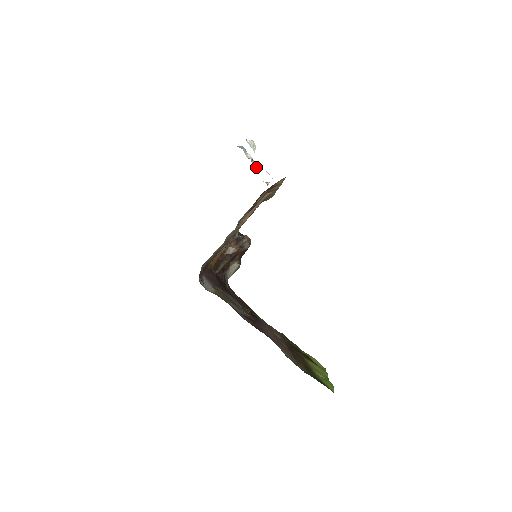
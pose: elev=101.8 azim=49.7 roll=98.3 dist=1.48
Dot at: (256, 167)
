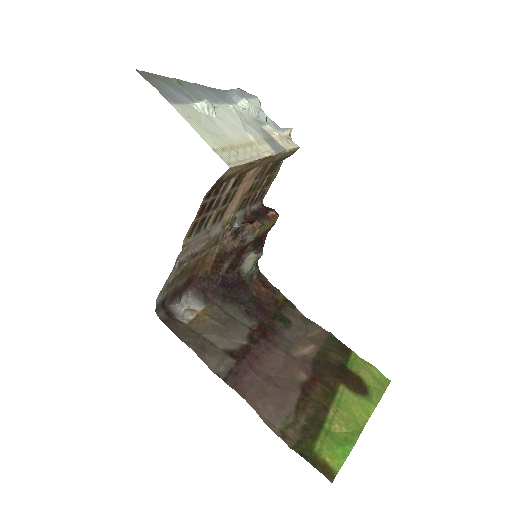
Dot at: (261, 115)
